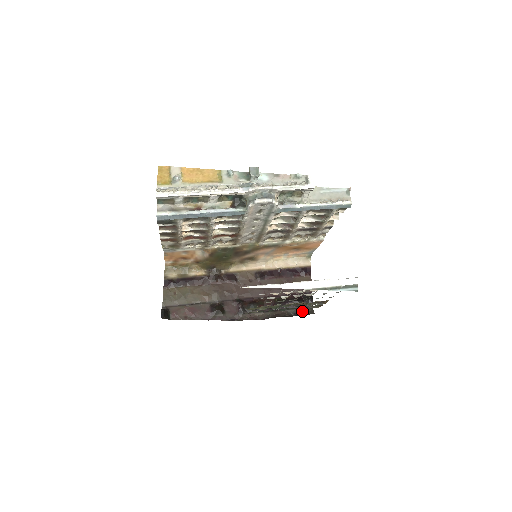
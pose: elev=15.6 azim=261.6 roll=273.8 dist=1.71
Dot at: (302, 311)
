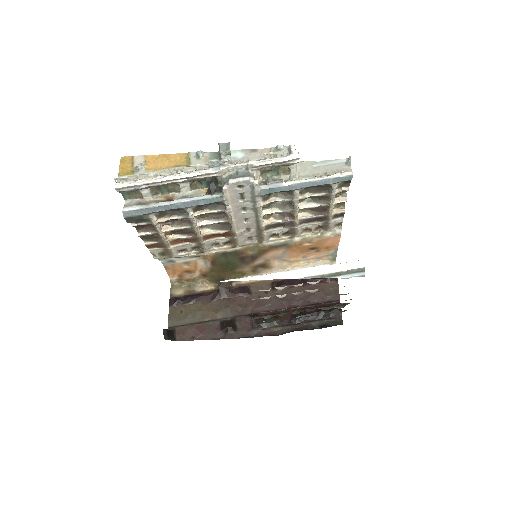
Dot at: (328, 322)
